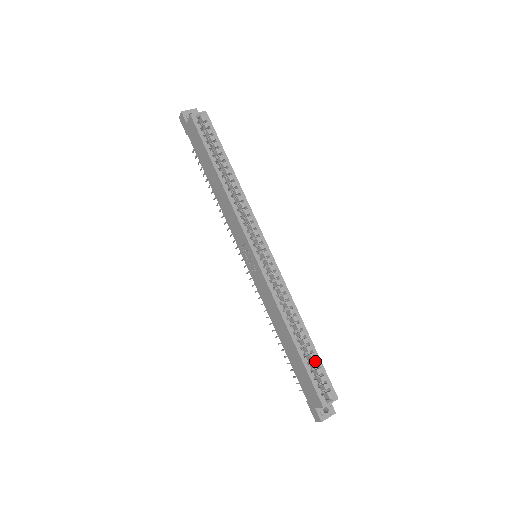
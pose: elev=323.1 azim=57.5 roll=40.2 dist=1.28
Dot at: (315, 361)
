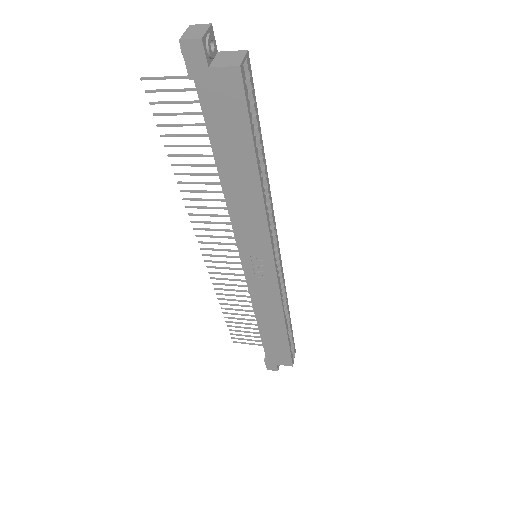
Dot at: (291, 335)
